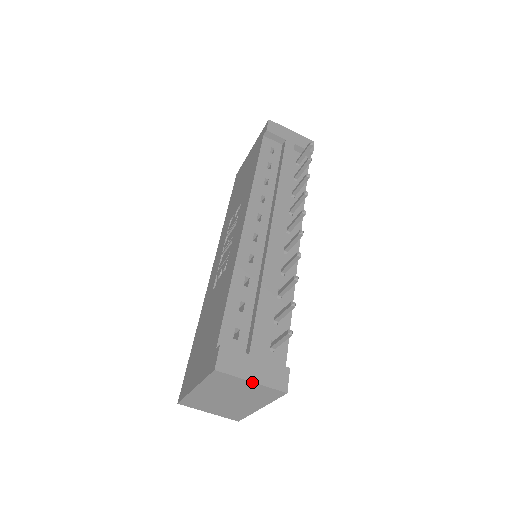
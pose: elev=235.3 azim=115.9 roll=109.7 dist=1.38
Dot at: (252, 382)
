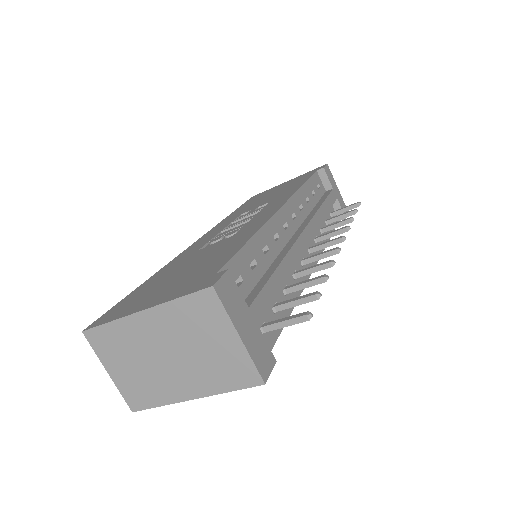
Dot at: (239, 337)
